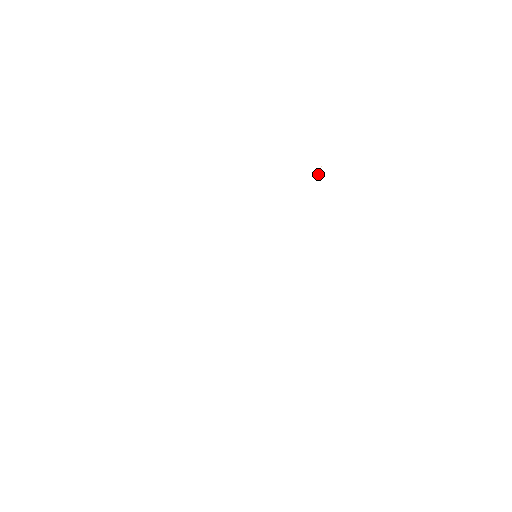
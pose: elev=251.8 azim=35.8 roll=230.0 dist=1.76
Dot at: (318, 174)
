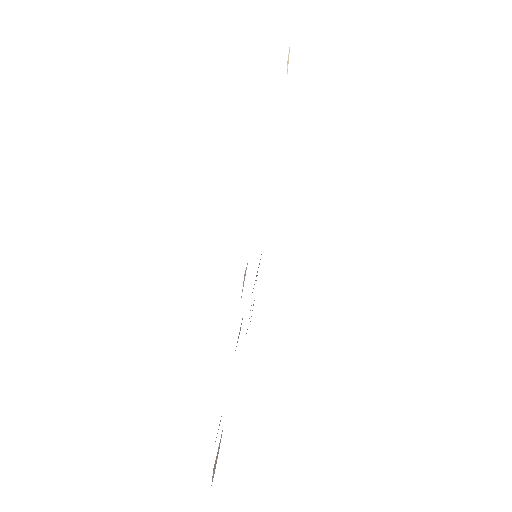
Dot at: occluded
